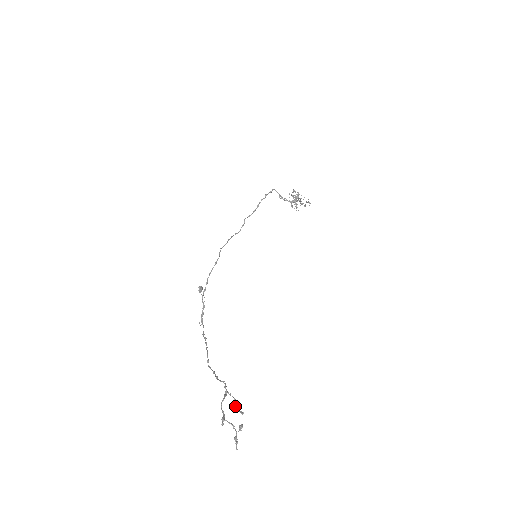
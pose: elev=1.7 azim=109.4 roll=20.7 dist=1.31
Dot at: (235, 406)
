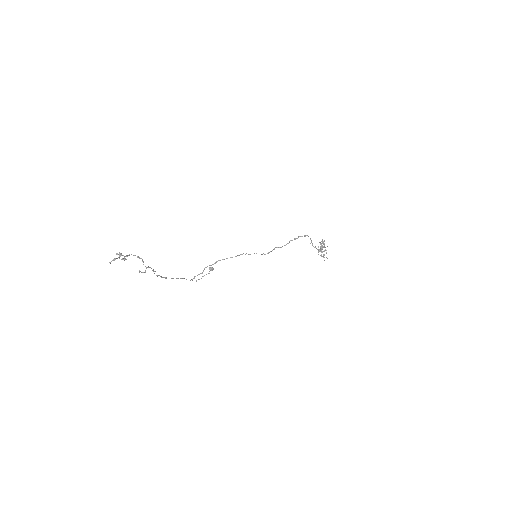
Dot at: (142, 272)
